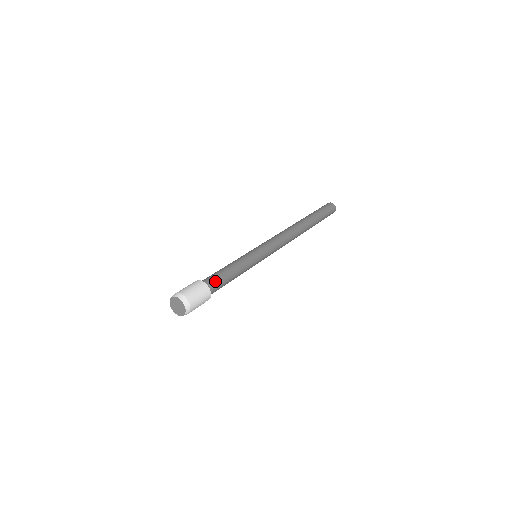
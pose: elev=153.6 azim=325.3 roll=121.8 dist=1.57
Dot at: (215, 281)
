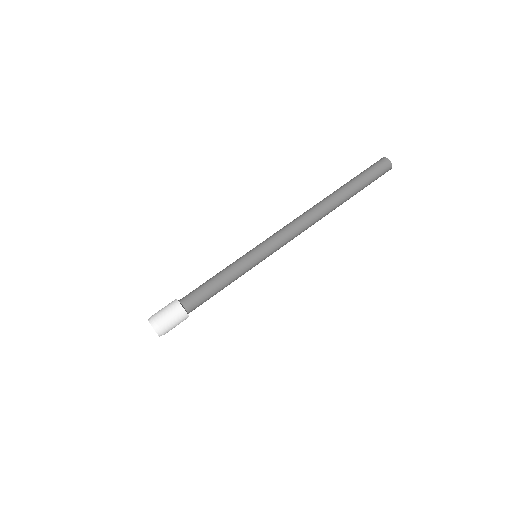
Dot at: (198, 305)
